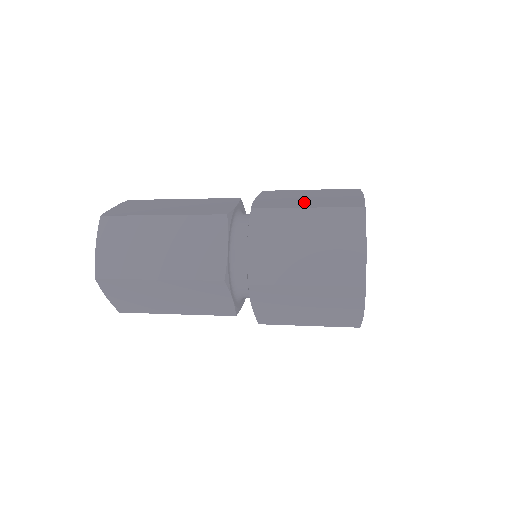
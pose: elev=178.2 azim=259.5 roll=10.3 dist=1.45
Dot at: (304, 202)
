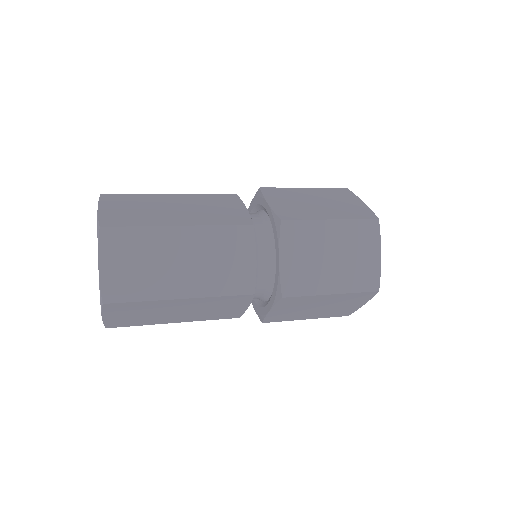
Dot at: (321, 210)
